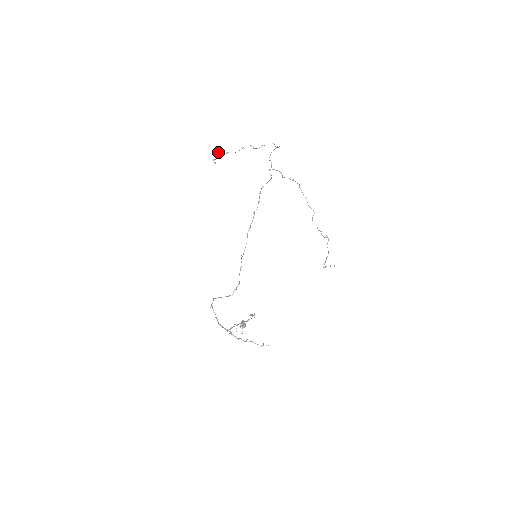
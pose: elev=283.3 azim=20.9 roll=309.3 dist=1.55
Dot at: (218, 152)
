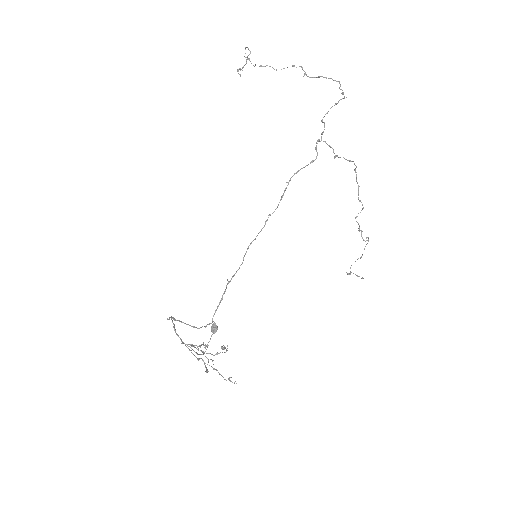
Dot at: (249, 58)
